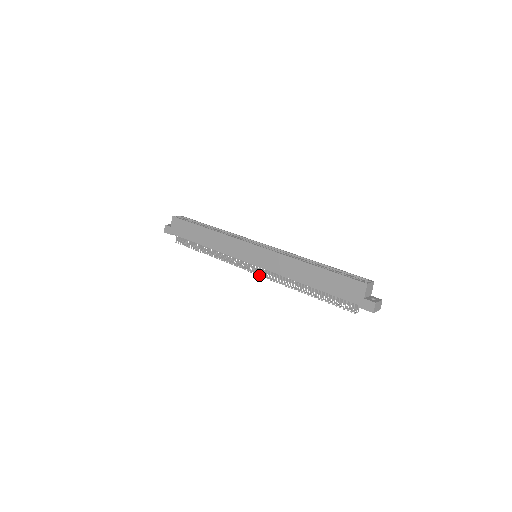
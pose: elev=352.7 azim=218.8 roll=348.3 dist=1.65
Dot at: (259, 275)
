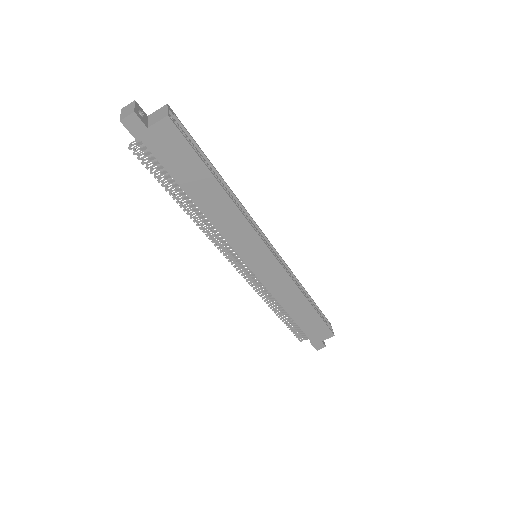
Dot at: occluded
